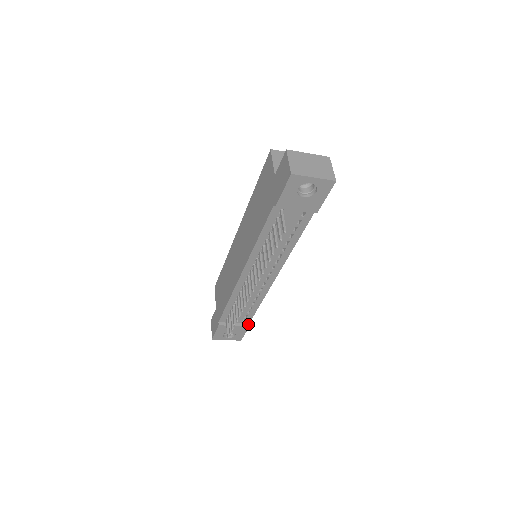
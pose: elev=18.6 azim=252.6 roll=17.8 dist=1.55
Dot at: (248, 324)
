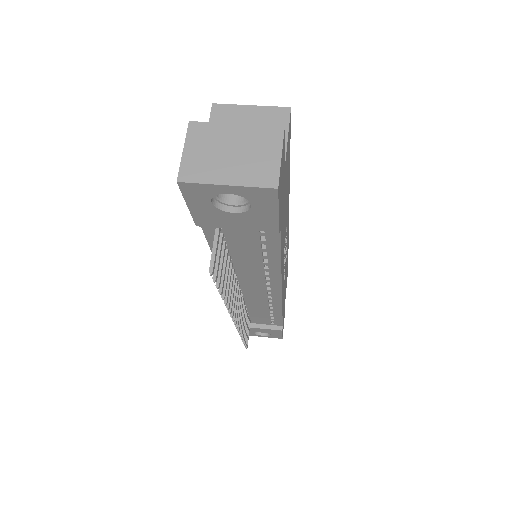
Dot at: (281, 326)
